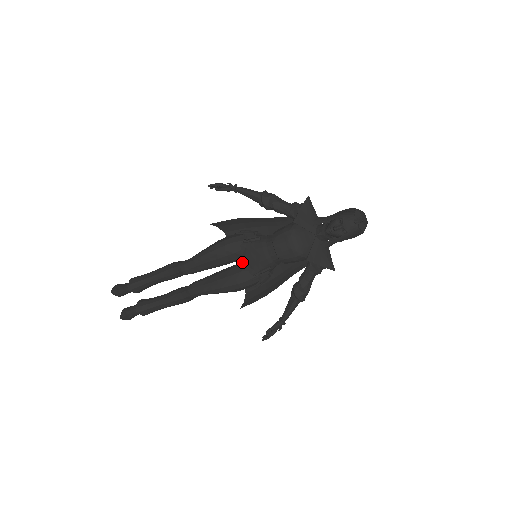
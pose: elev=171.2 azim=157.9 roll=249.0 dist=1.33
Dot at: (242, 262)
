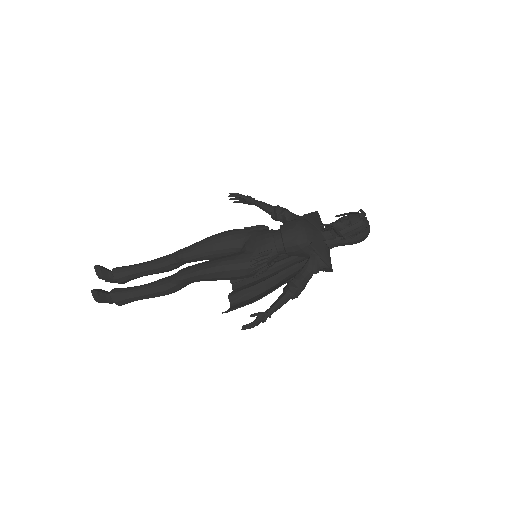
Dot at: (244, 249)
